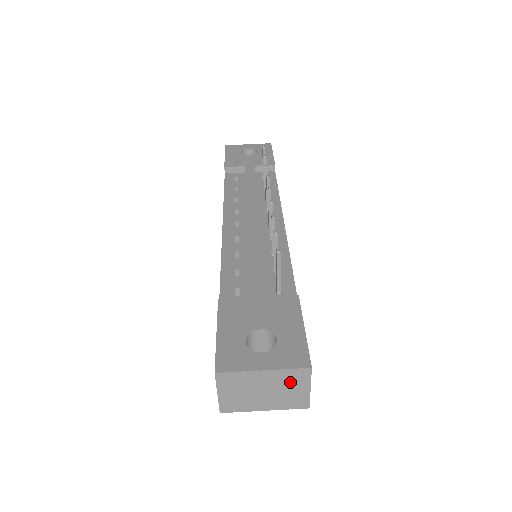
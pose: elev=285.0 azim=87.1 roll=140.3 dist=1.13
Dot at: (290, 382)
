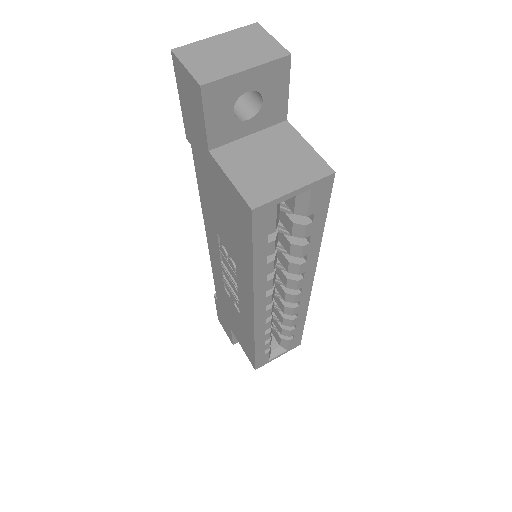
Dot at: (249, 38)
